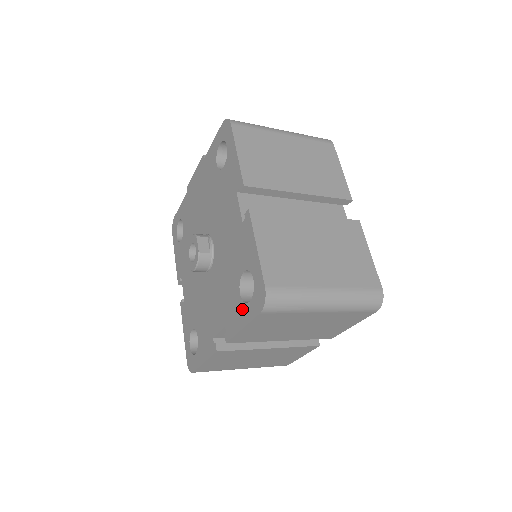
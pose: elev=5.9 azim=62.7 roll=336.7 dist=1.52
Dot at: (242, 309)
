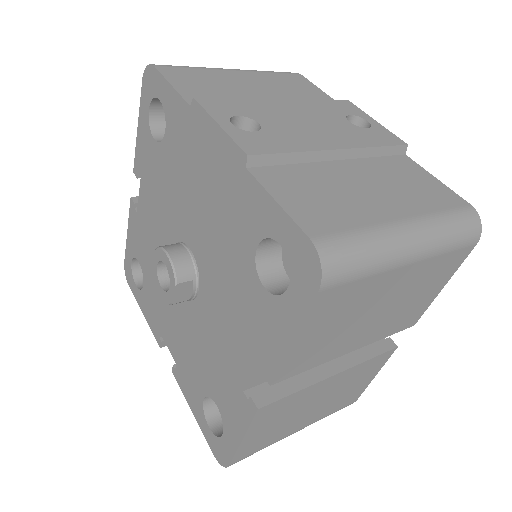
Dot at: (199, 409)
